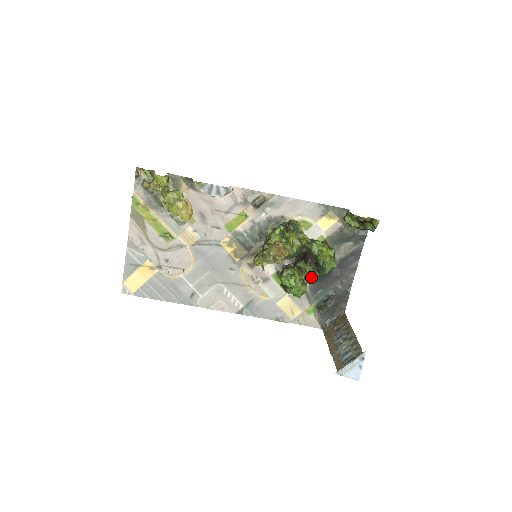
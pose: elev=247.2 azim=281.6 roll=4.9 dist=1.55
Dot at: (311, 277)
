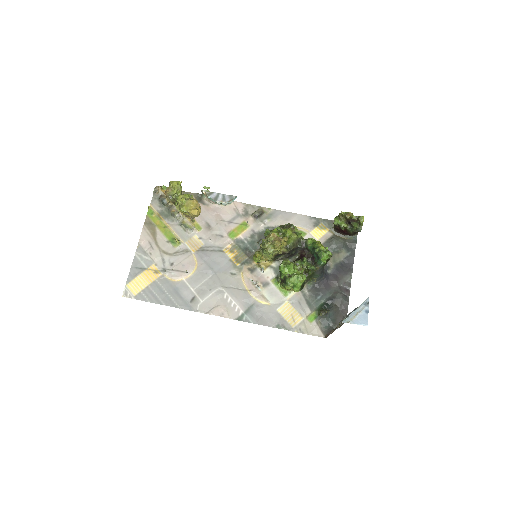
Dot at: (309, 271)
